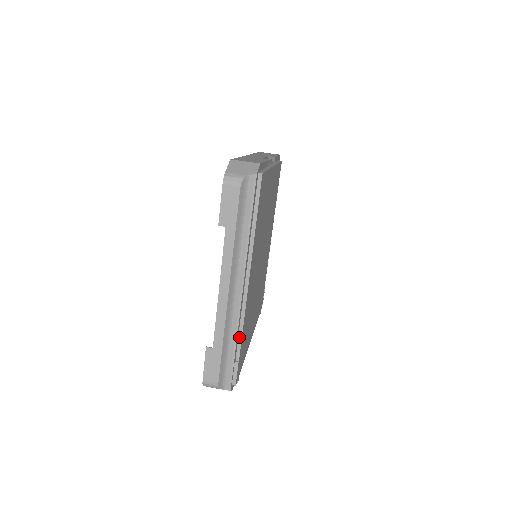
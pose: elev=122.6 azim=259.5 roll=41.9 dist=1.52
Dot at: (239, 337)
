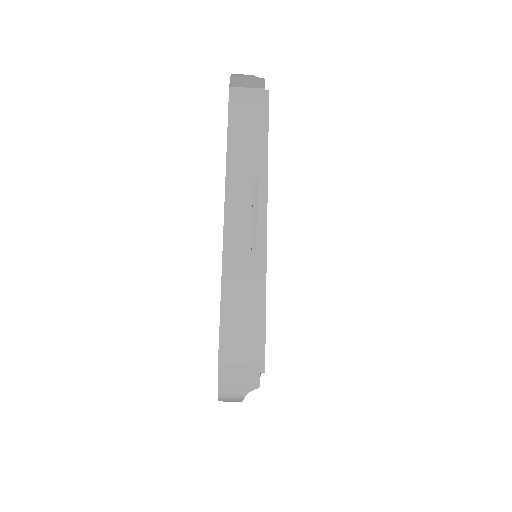
Dot at: occluded
